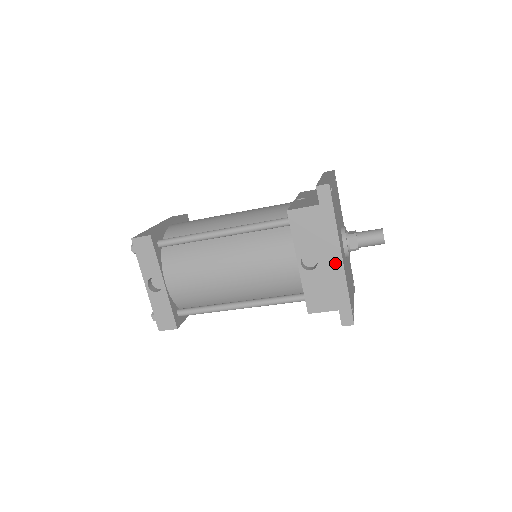
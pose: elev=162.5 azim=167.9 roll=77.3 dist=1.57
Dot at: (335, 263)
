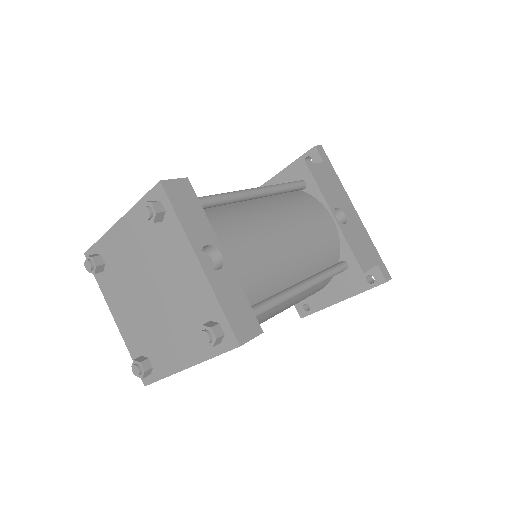
Dot at: (355, 216)
